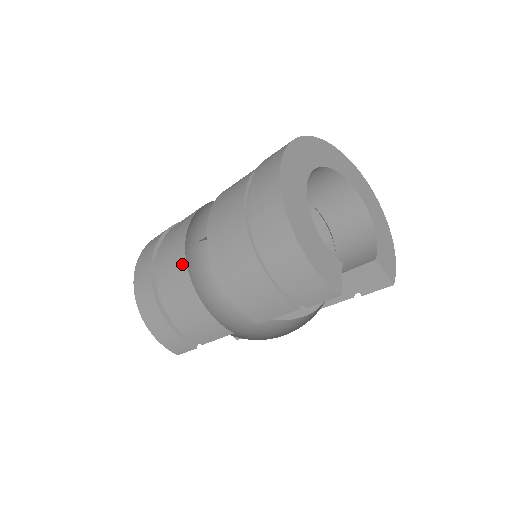
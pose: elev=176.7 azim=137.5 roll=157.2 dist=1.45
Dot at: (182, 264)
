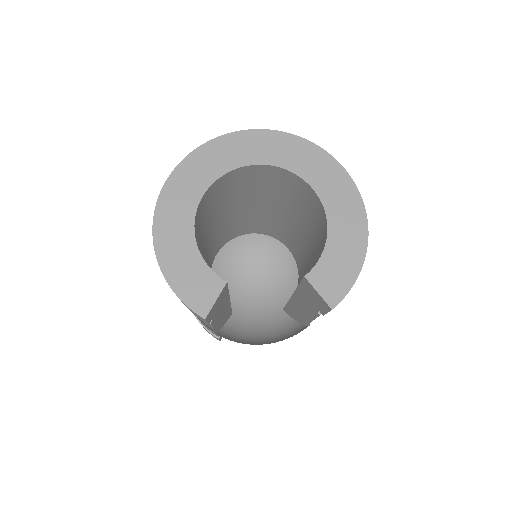
Dot at: occluded
